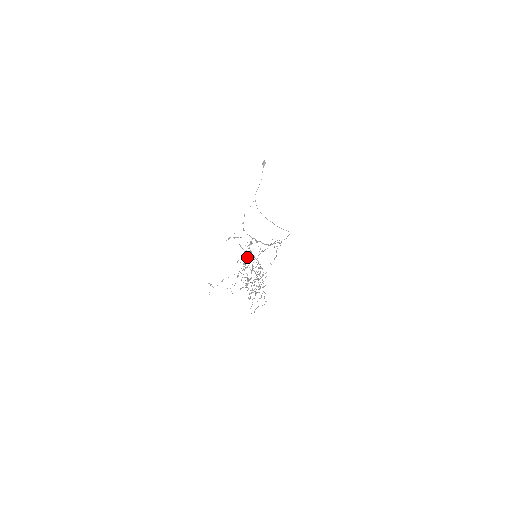
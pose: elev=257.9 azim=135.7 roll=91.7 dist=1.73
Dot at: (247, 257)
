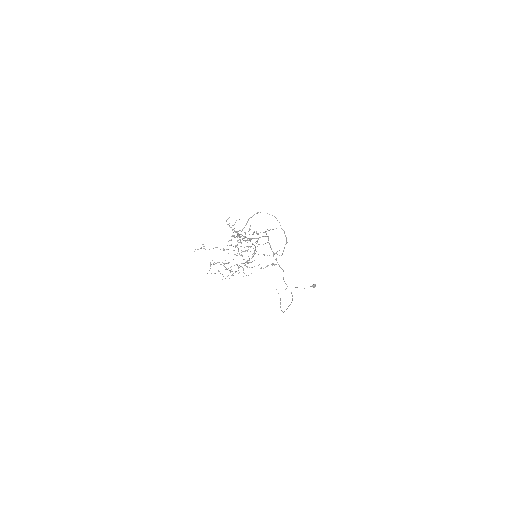
Dot at: occluded
